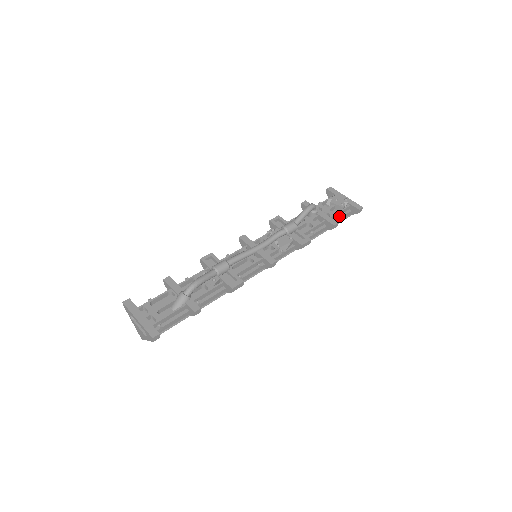
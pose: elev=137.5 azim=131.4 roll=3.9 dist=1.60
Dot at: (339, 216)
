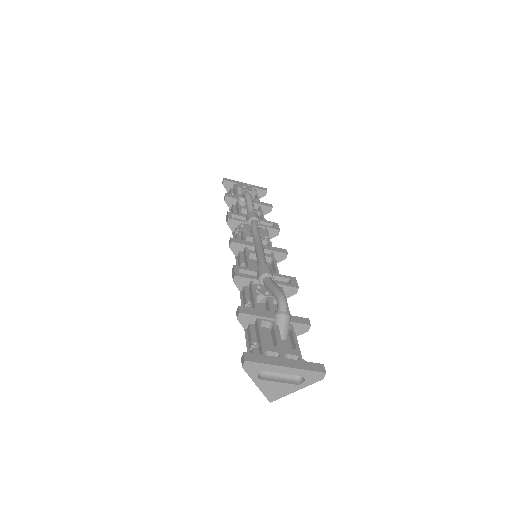
Dot at: occluded
